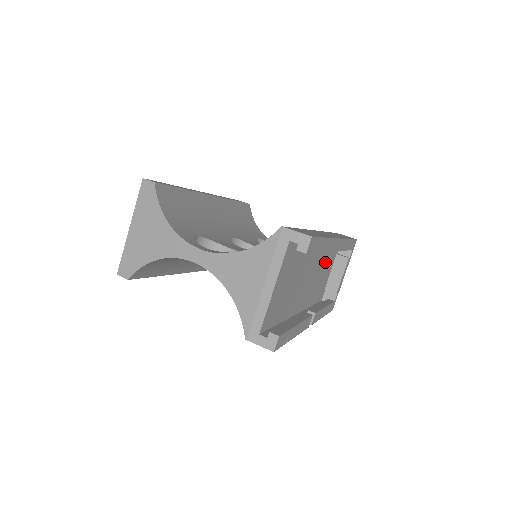
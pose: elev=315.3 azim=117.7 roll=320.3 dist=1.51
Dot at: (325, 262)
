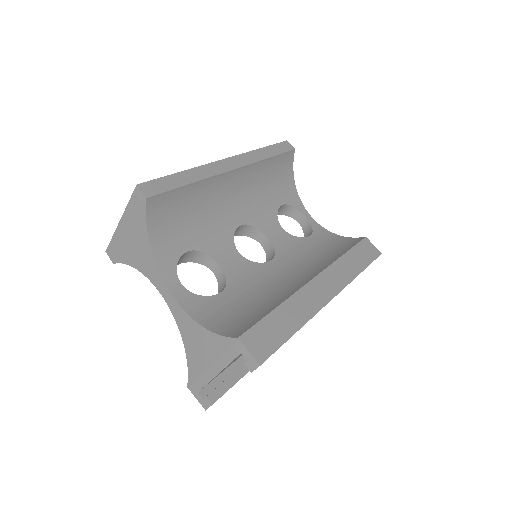
Dot at: occluded
